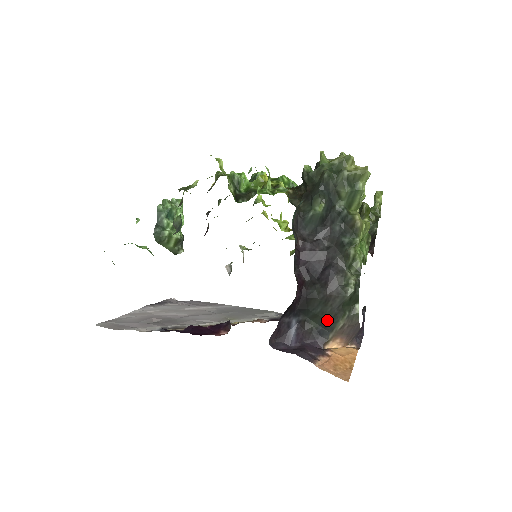
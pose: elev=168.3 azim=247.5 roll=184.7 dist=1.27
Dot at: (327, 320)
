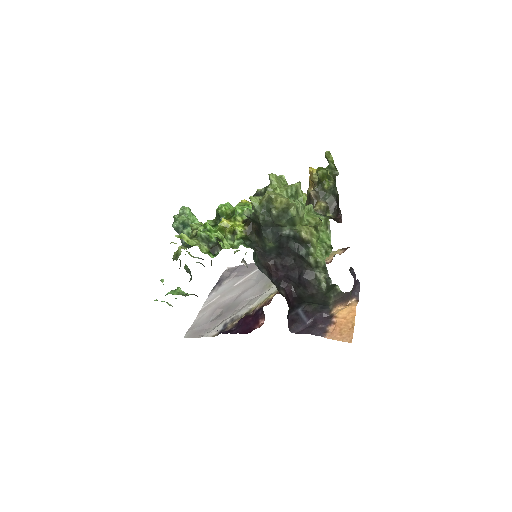
Dot at: (321, 303)
